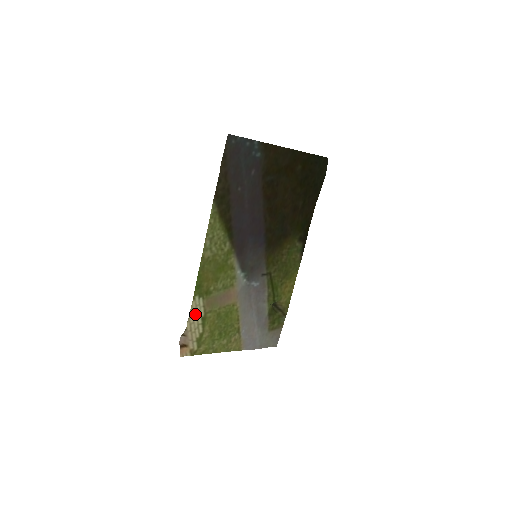
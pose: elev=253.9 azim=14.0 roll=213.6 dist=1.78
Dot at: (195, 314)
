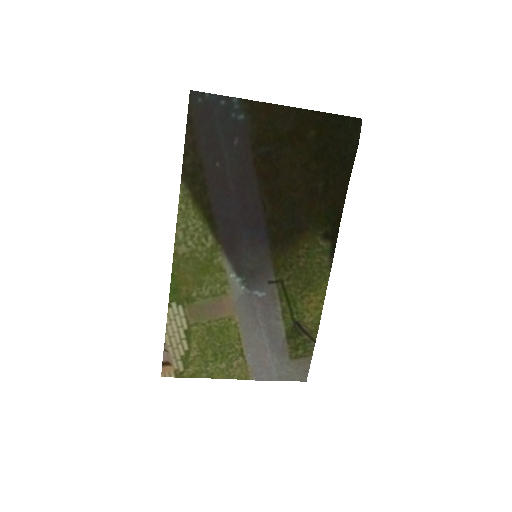
Dot at: (174, 325)
